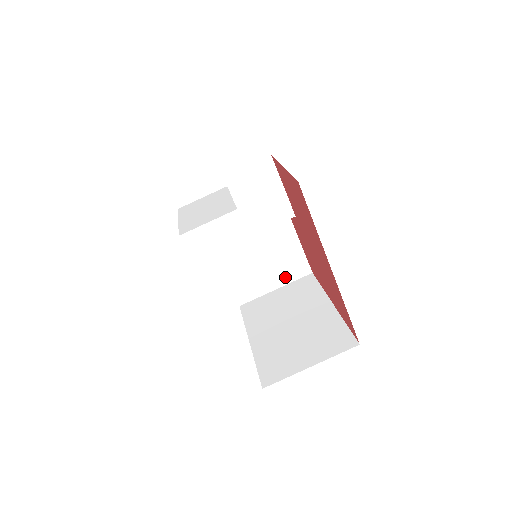
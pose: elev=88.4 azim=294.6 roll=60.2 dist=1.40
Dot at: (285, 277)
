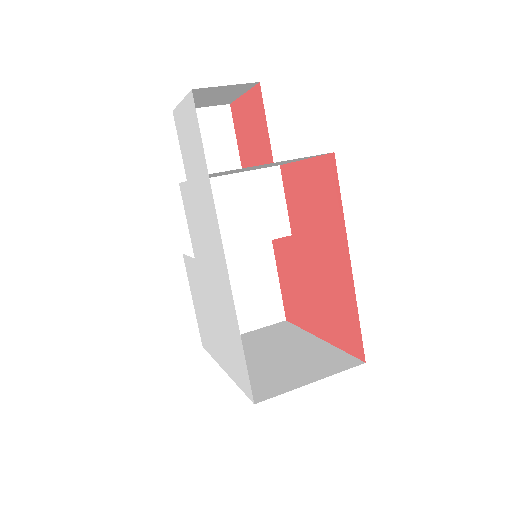
Dot at: (258, 320)
